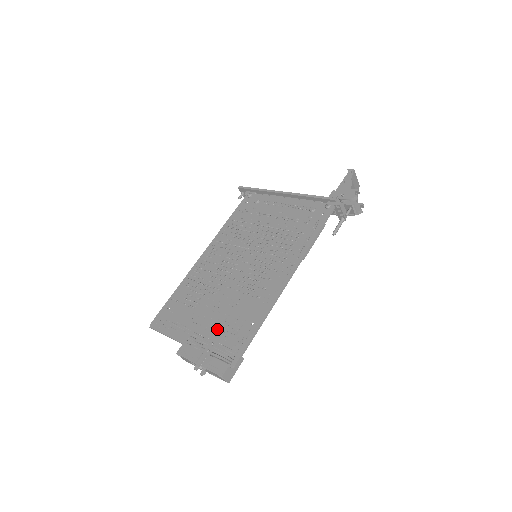
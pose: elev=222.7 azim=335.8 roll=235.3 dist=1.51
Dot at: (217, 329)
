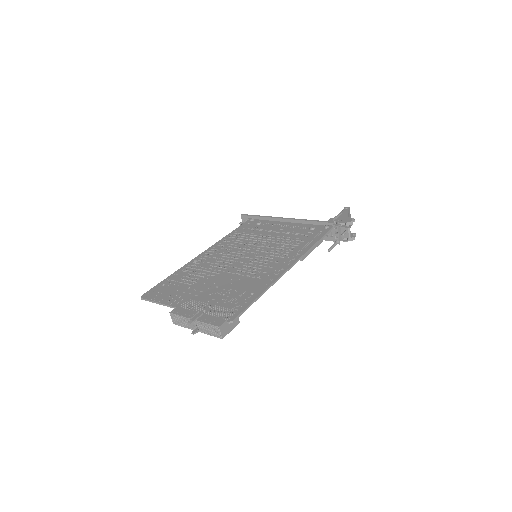
Dot at: (215, 298)
